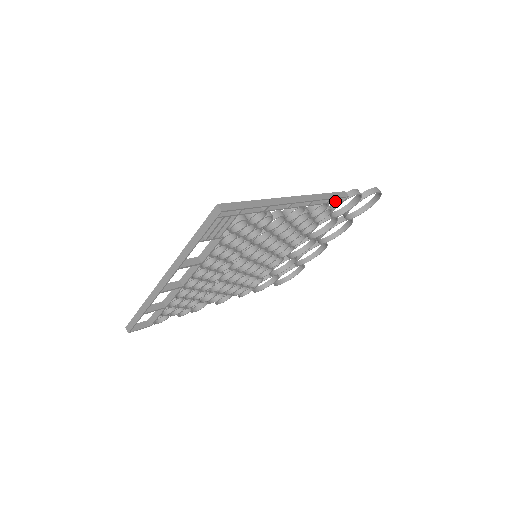
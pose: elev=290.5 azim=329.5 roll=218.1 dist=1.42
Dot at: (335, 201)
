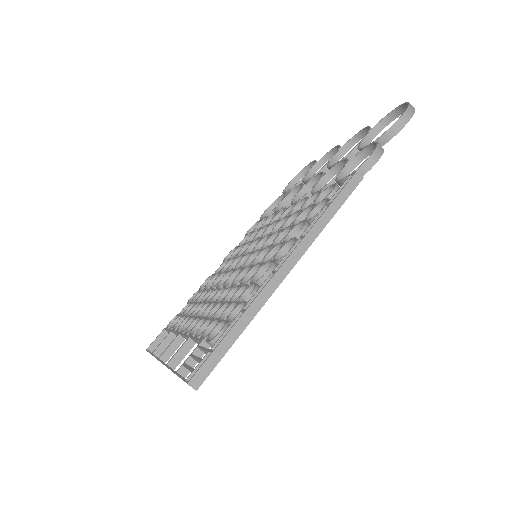
Dot at: occluded
